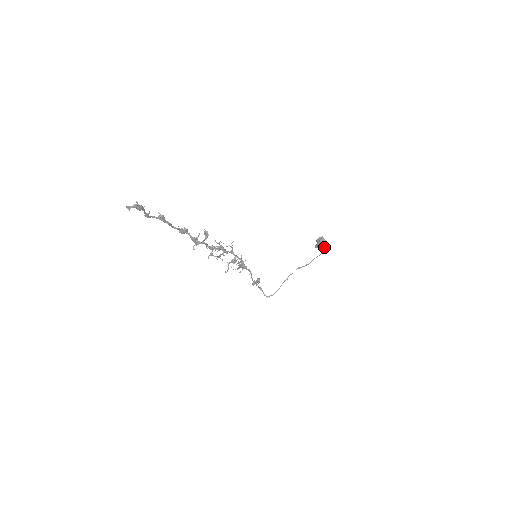
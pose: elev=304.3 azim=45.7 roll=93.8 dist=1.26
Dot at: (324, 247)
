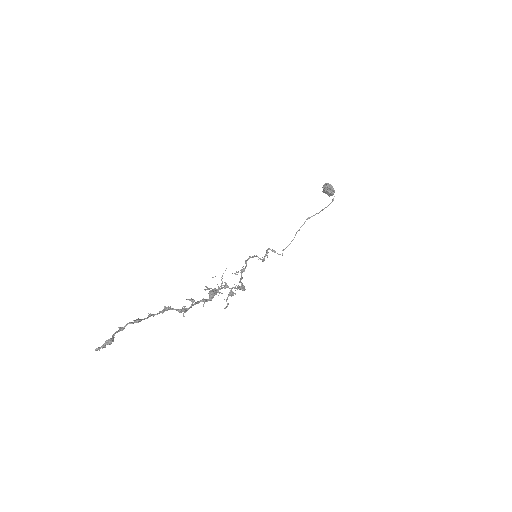
Dot at: (332, 195)
